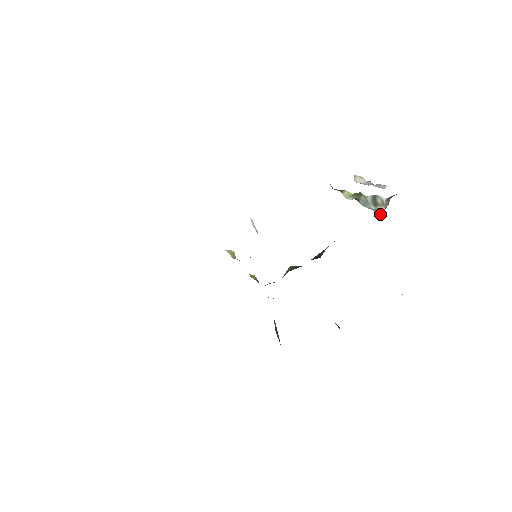
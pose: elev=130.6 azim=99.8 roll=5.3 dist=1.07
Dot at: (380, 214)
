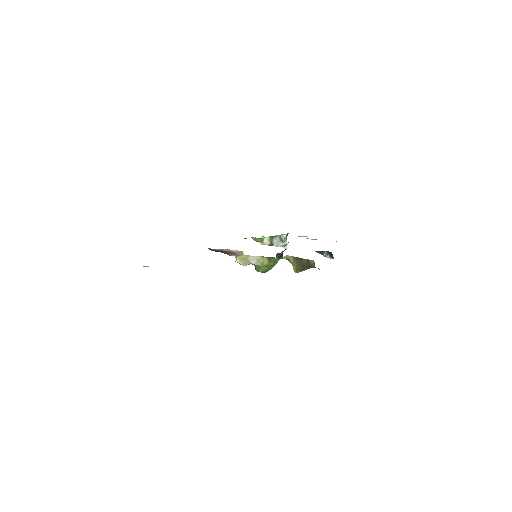
Dot at: (286, 248)
